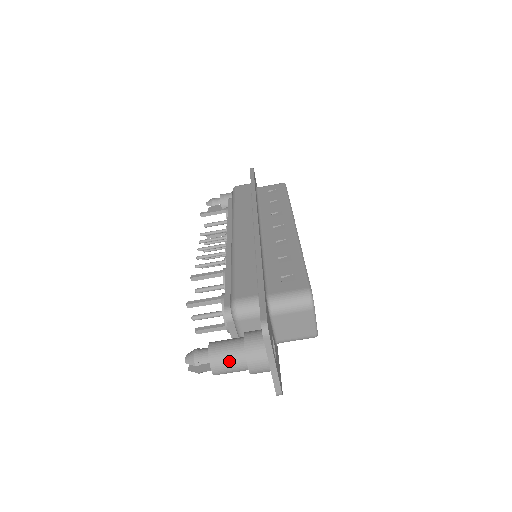
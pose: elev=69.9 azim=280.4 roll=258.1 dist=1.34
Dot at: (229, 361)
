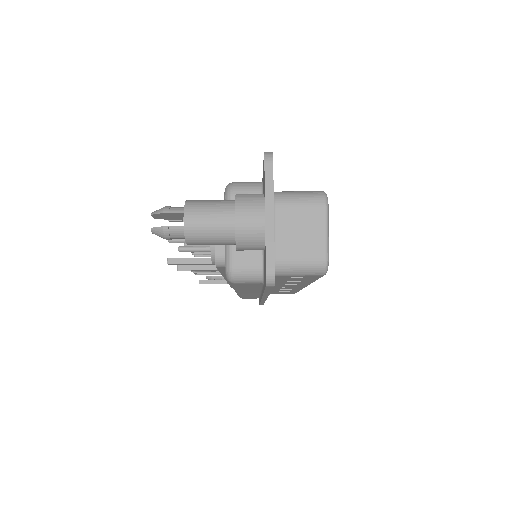
Dot at: (211, 208)
